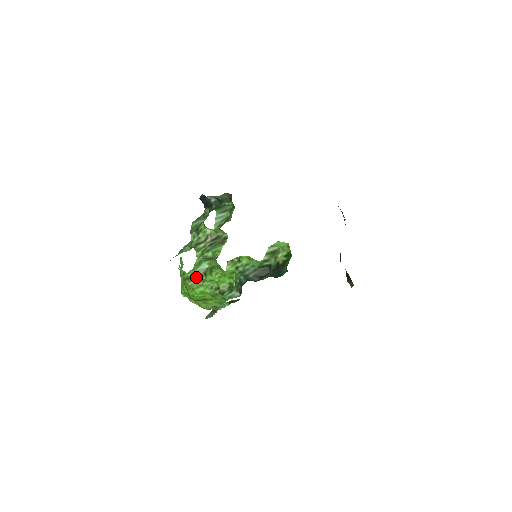
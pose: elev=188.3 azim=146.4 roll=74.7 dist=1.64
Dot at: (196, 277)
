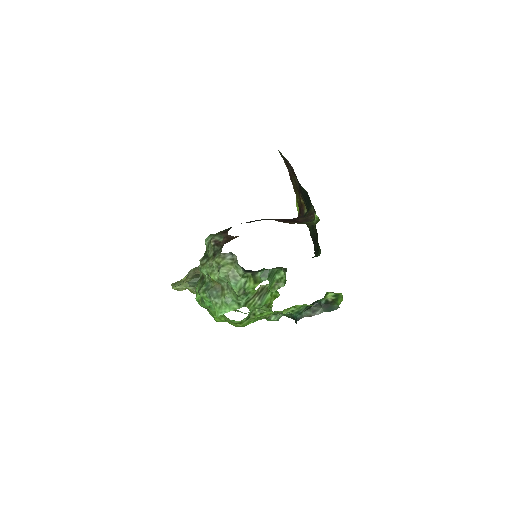
Dot at: (246, 319)
